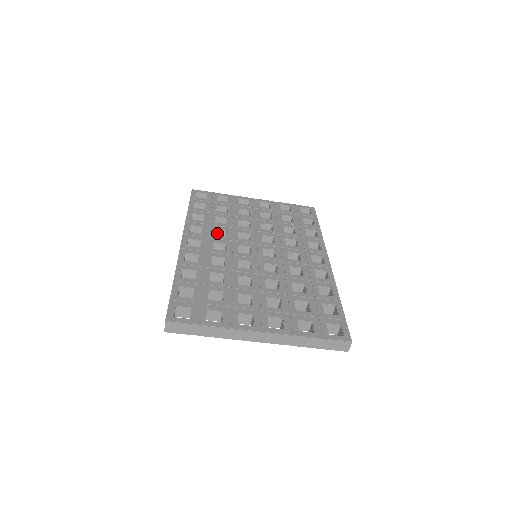
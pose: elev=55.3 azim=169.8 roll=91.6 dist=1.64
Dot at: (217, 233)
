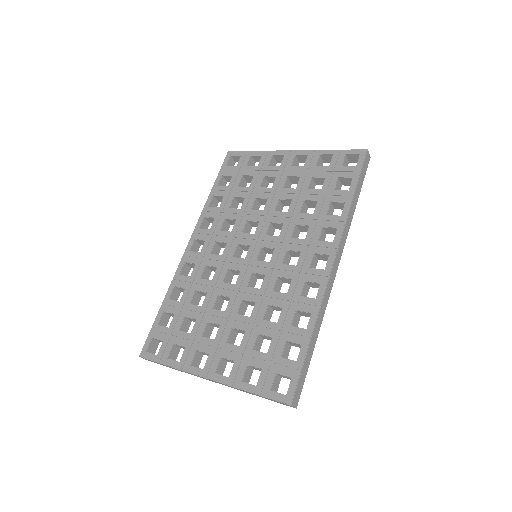
Dot at: (230, 222)
